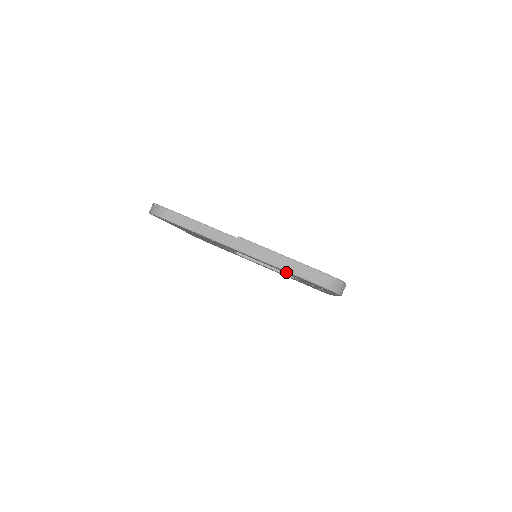
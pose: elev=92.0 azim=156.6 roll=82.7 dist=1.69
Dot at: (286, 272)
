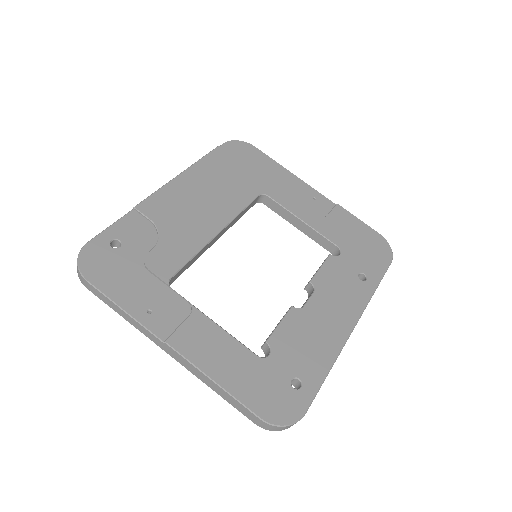
Dot at: occluded
